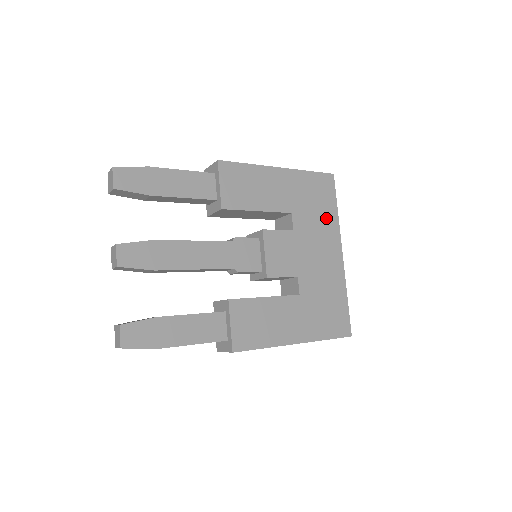
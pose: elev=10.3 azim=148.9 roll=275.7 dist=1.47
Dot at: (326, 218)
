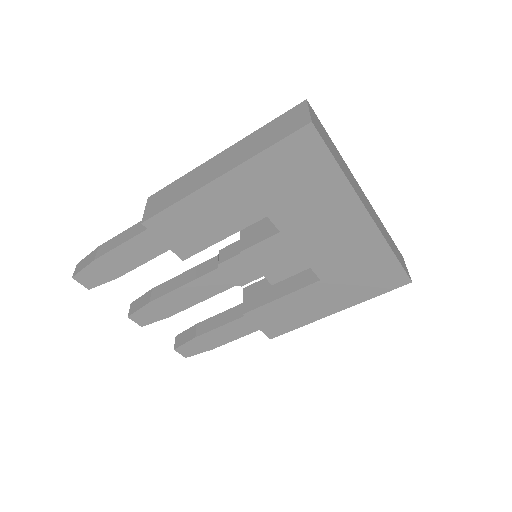
Dot at: (324, 191)
